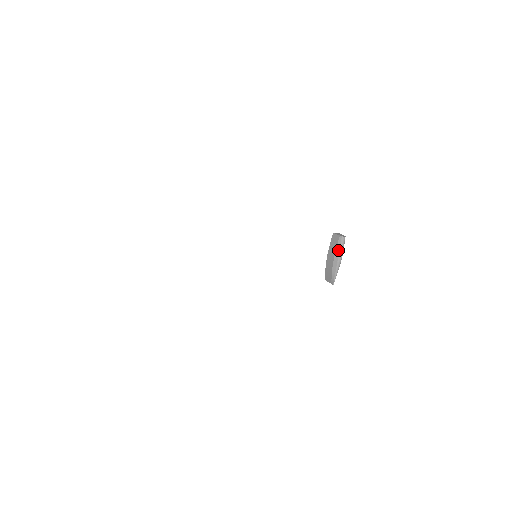
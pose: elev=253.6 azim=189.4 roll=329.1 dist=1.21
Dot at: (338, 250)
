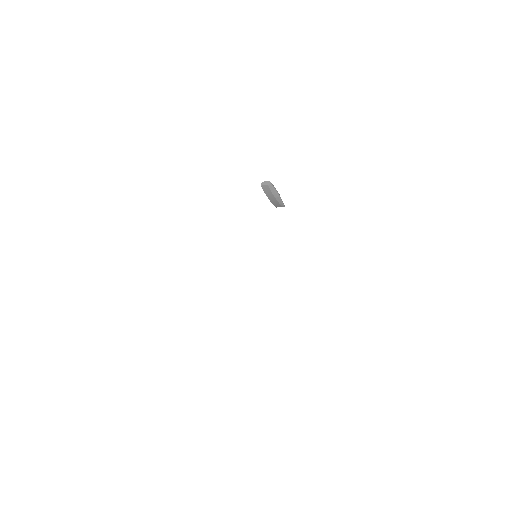
Dot at: (273, 192)
